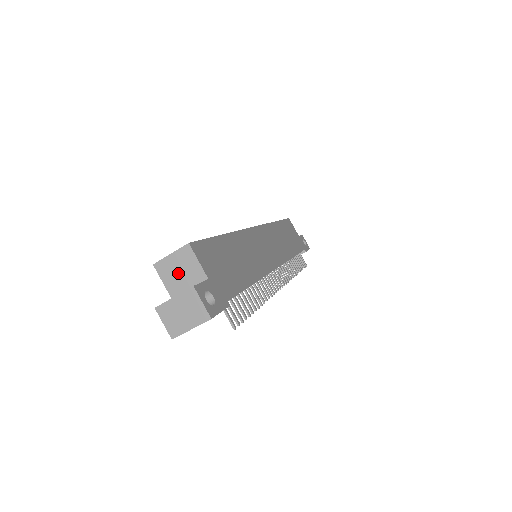
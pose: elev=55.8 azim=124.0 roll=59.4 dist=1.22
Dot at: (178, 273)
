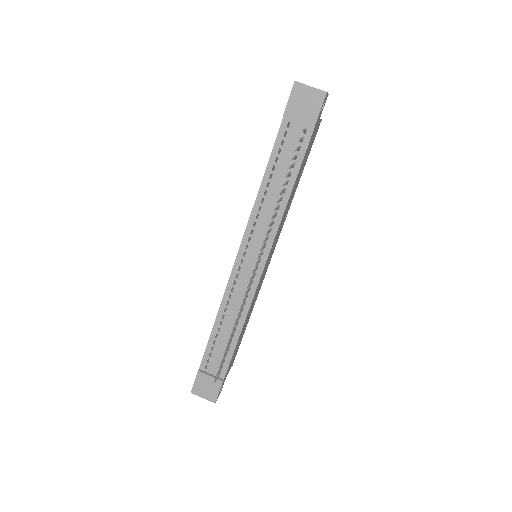
Dot at: occluded
